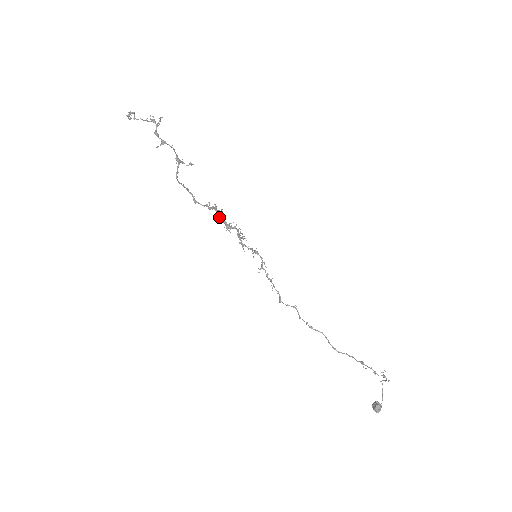
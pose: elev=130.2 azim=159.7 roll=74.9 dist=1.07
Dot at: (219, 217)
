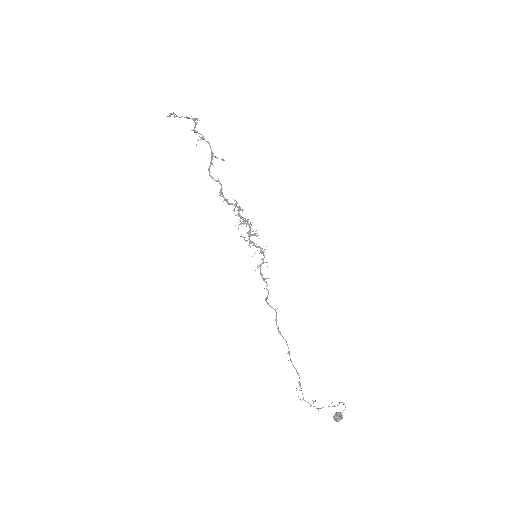
Dot at: (238, 212)
